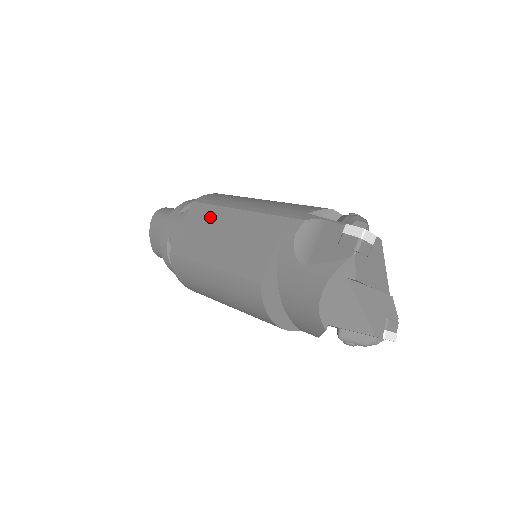
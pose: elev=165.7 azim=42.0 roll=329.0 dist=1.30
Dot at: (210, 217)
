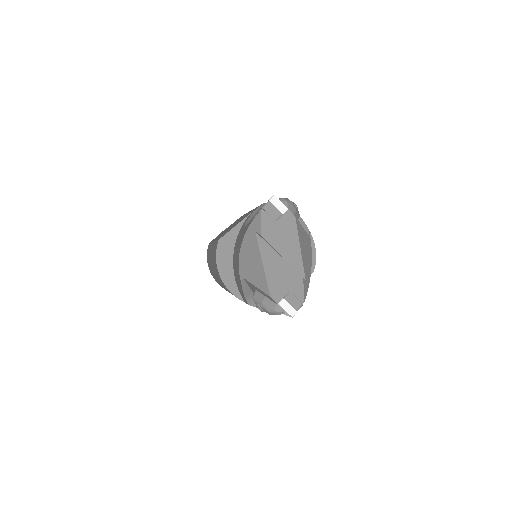
Dot at: occluded
